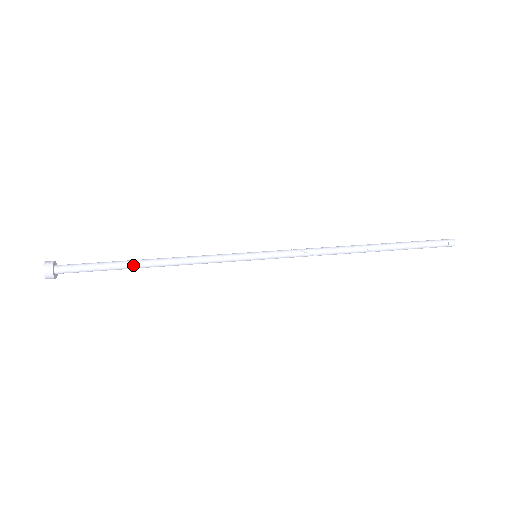
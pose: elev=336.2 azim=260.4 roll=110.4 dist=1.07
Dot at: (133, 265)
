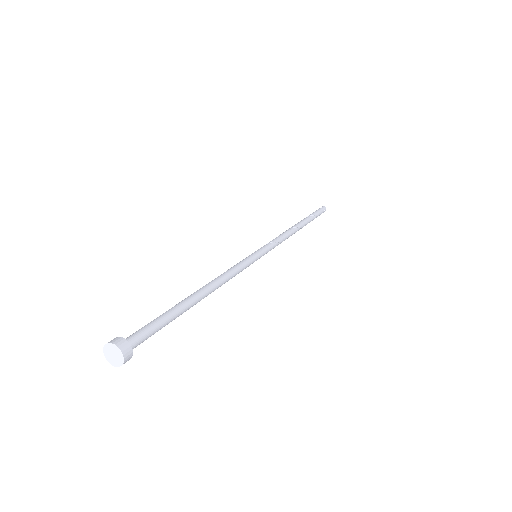
Dot at: (191, 306)
